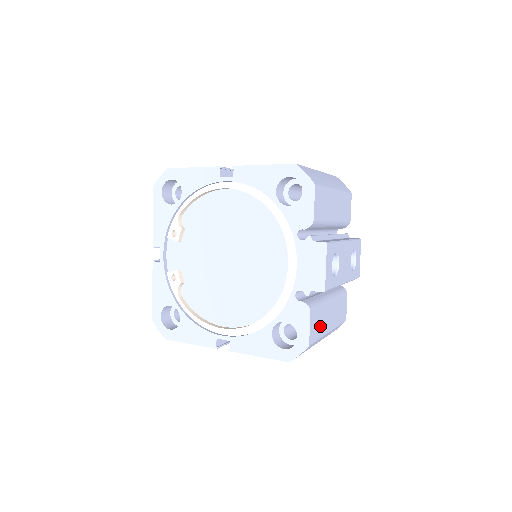
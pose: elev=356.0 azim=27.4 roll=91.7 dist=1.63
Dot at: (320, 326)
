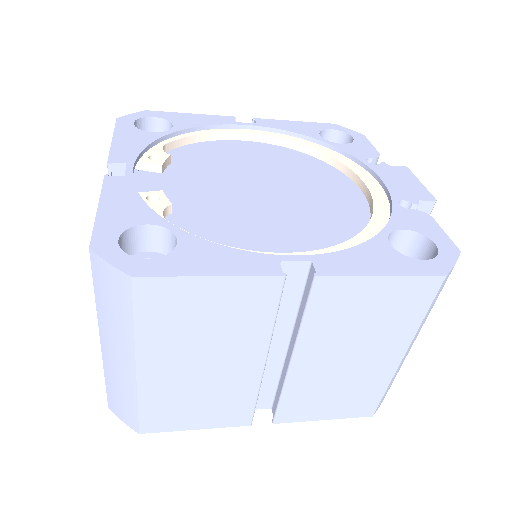
Dot at: occluded
